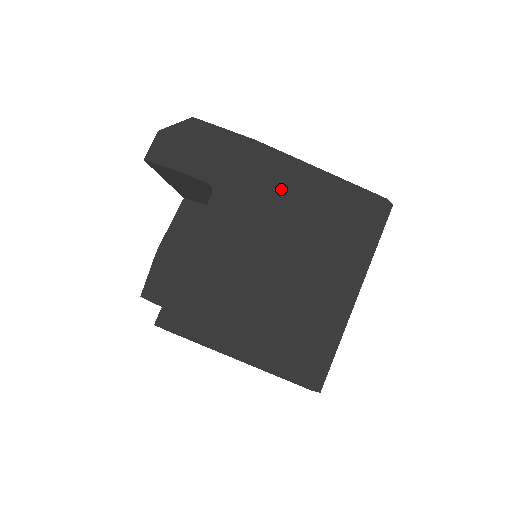
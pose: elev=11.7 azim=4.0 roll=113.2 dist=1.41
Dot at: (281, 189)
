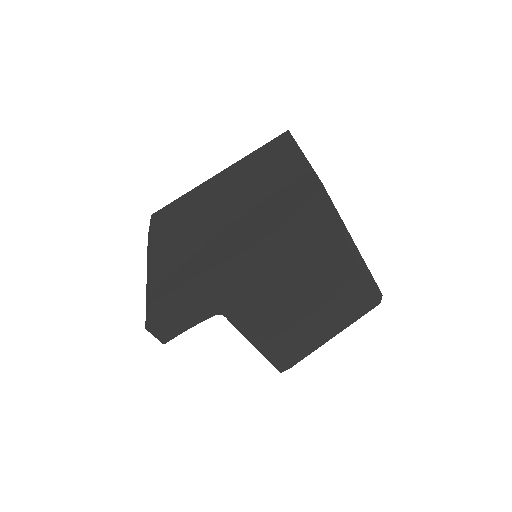
Dot at: (254, 270)
